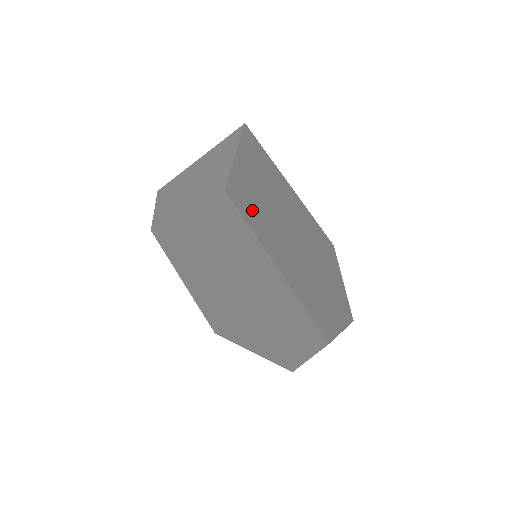
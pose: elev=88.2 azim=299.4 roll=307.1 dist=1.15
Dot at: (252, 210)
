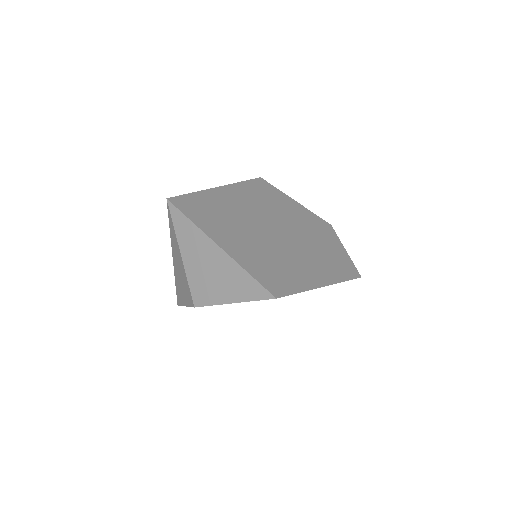
Dot at: (279, 276)
